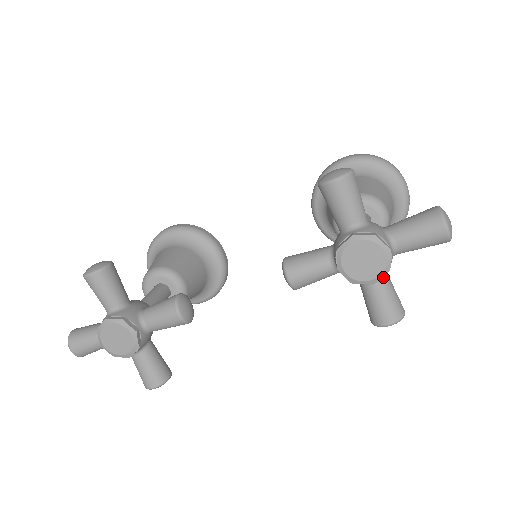
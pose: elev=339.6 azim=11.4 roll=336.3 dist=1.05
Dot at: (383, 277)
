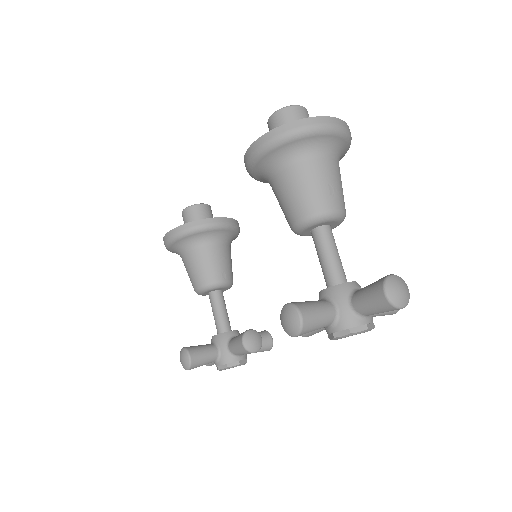
Dot at: occluded
